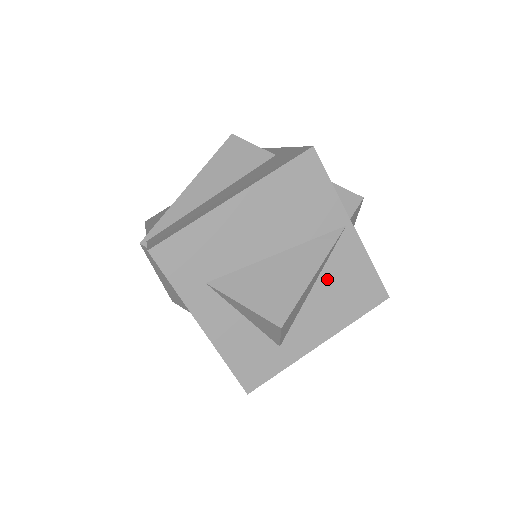
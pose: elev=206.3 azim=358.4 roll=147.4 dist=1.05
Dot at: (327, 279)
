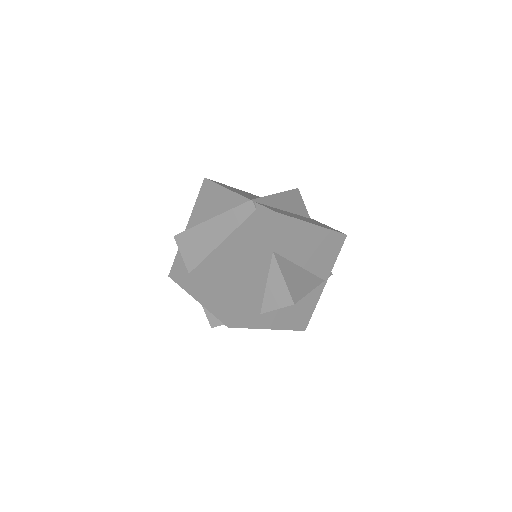
Dot at: occluded
